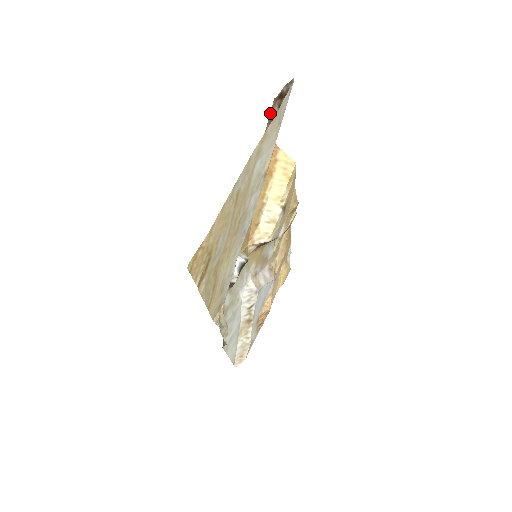
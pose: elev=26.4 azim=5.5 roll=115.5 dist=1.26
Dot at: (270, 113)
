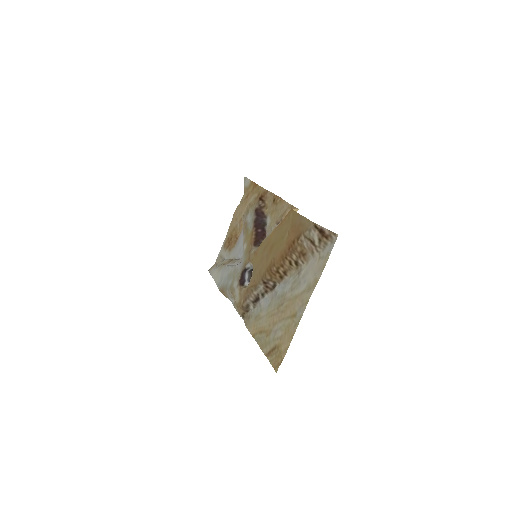
Dot at: (307, 230)
